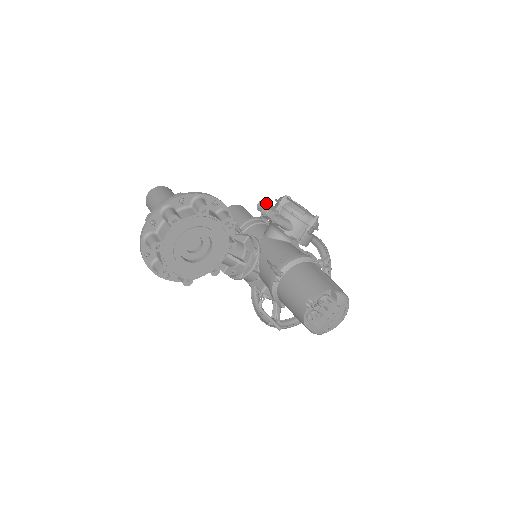
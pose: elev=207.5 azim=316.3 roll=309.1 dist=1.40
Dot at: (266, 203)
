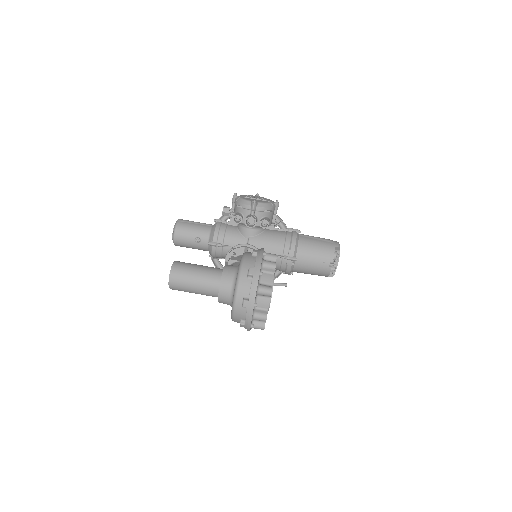
Dot at: (239, 215)
